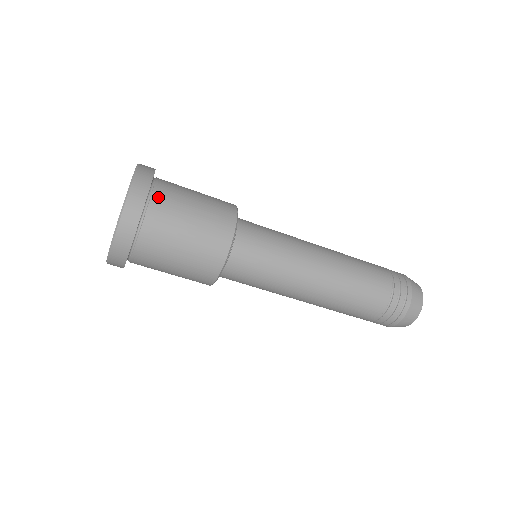
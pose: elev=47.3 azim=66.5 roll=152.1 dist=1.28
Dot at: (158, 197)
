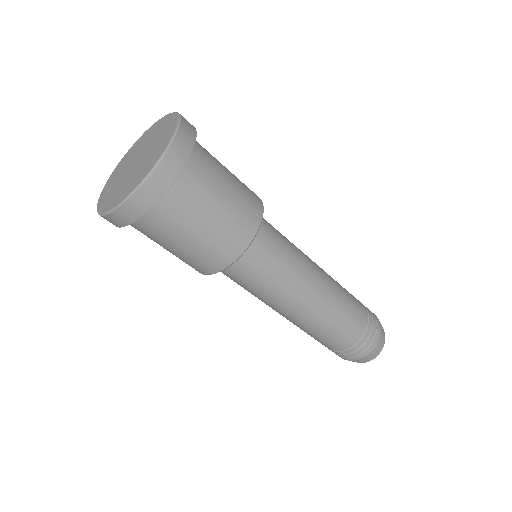
Dot at: (180, 188)
